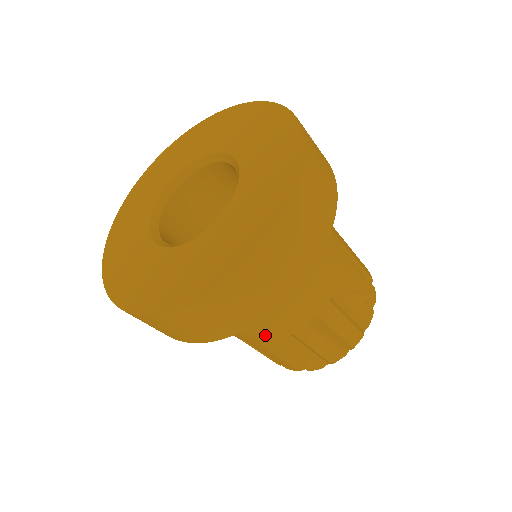
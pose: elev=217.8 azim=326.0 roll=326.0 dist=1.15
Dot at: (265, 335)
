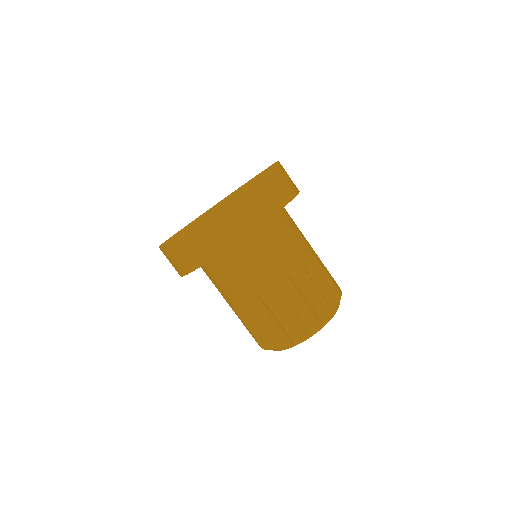
Dot at: (300, 249)
